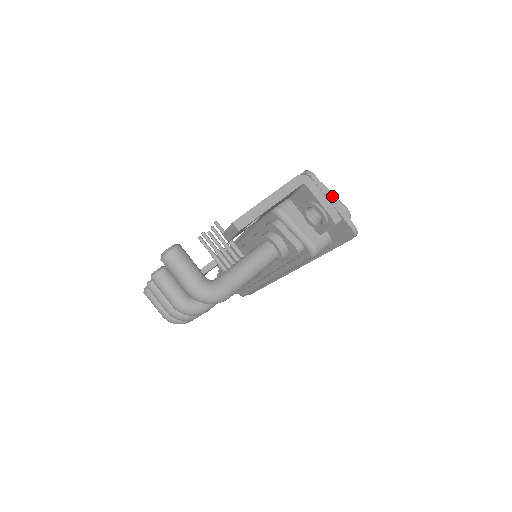
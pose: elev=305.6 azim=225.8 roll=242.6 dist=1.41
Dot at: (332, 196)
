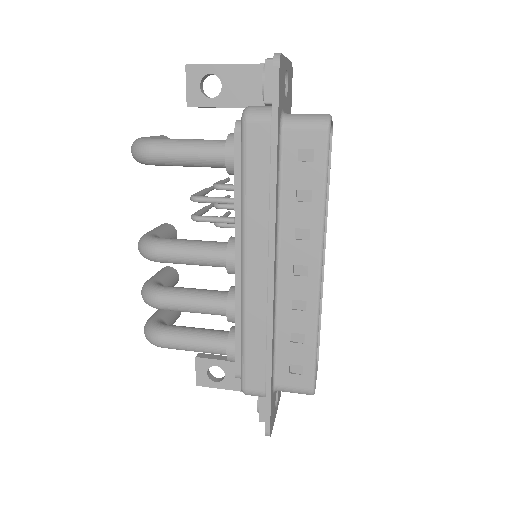
Dot at: occluded
